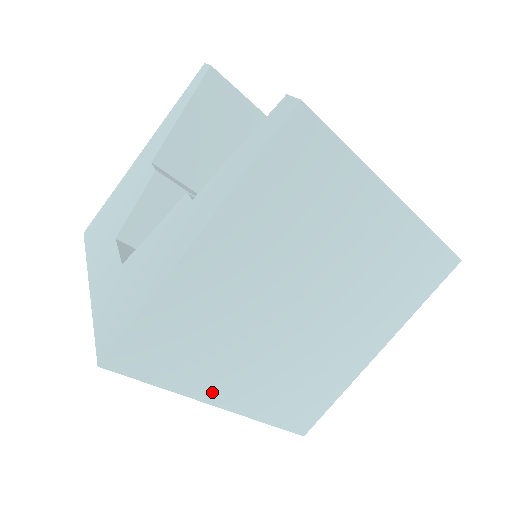
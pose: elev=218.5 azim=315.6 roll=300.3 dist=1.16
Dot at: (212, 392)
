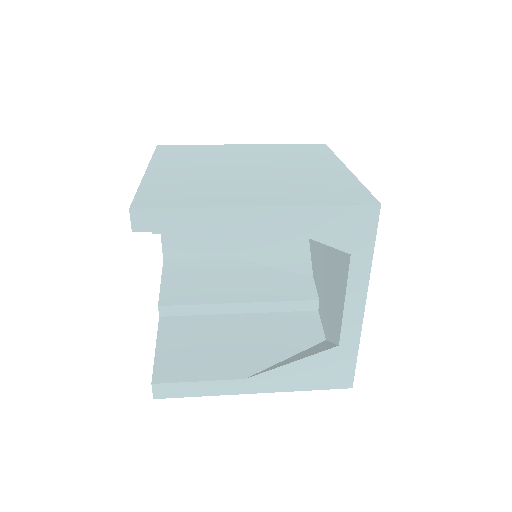
Dot at: occluded
